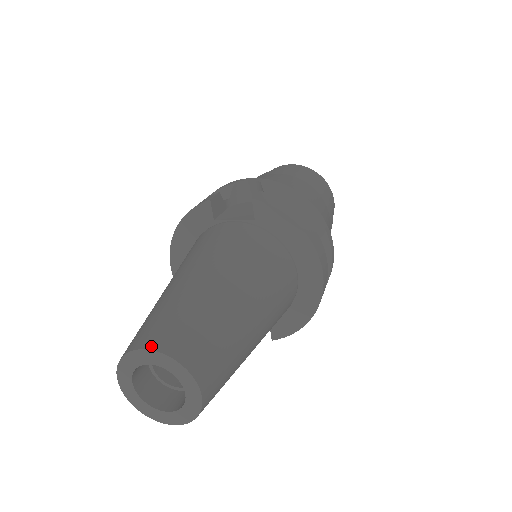
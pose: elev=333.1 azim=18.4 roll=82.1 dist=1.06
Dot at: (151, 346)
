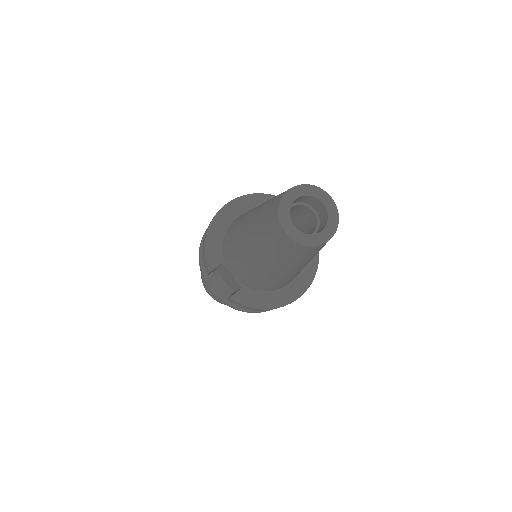
Dot at: (331, 199)
